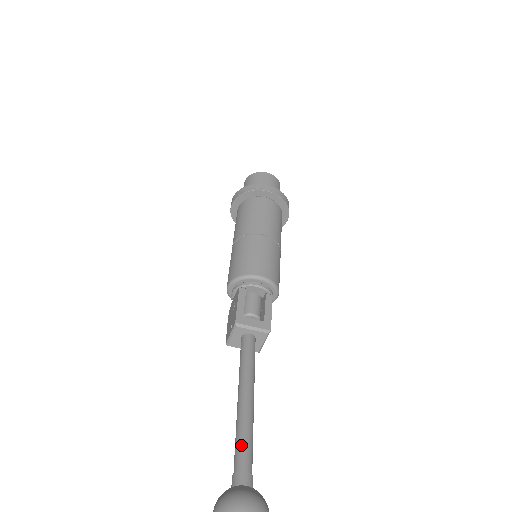
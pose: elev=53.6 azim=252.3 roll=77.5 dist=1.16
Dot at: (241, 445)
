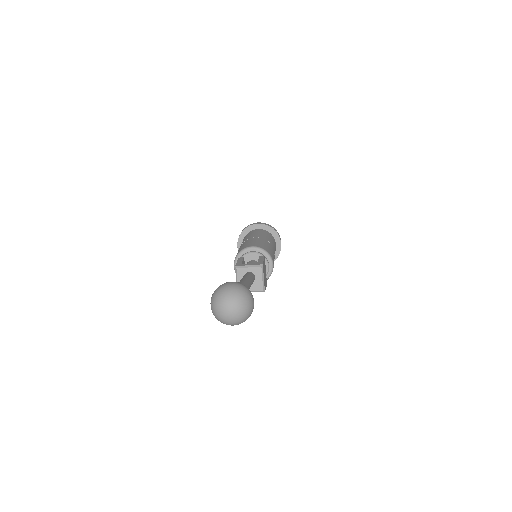
Dot at: occluded
